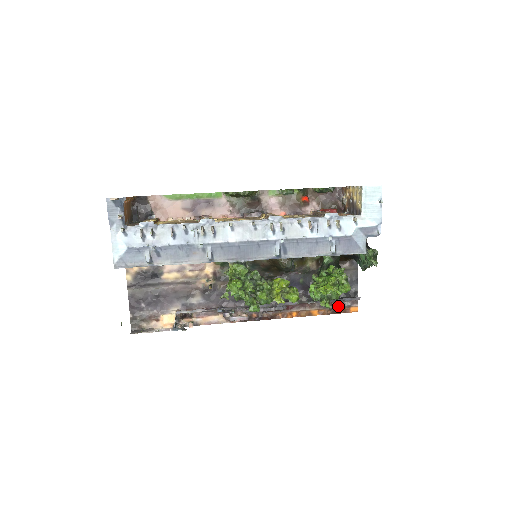
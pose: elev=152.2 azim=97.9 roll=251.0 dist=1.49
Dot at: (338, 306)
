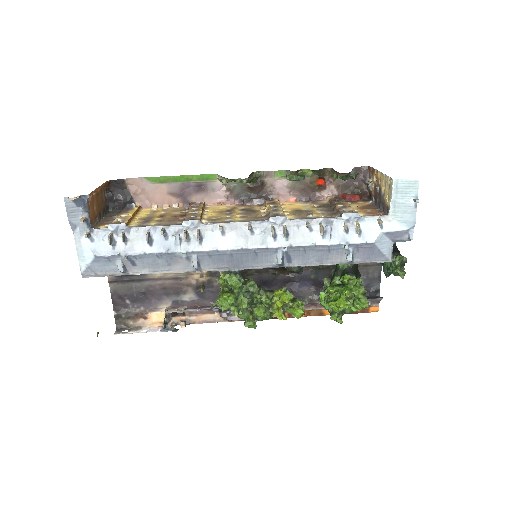
Dot at: occluded
